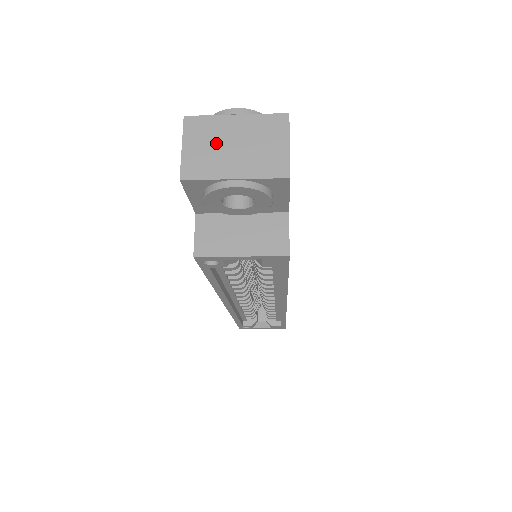
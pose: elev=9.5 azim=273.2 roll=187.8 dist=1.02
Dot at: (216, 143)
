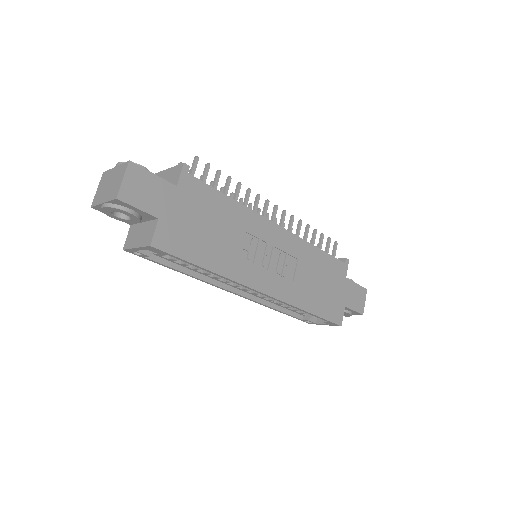
Dot at: (105, 185)
